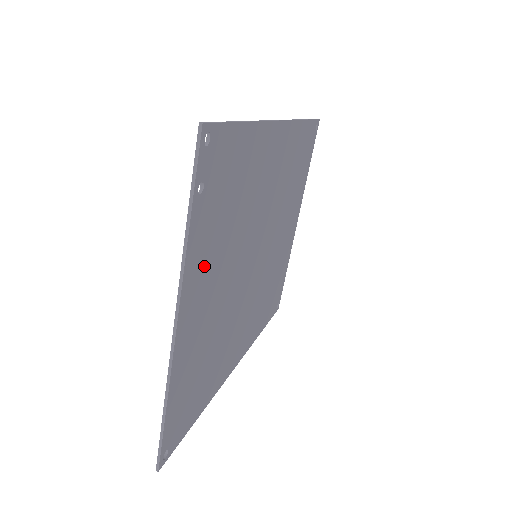
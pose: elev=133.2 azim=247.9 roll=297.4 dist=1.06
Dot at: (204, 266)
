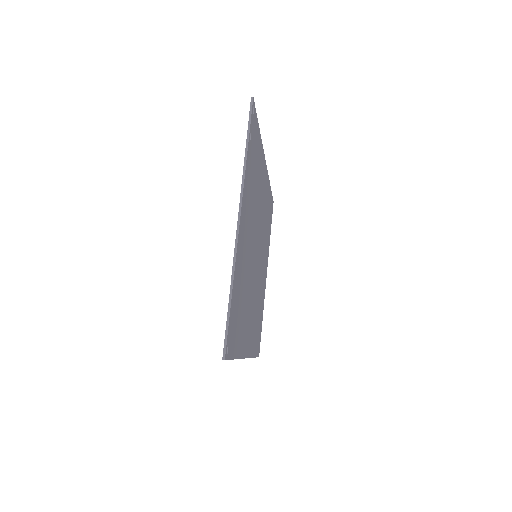
Dot at: (247, 199)
